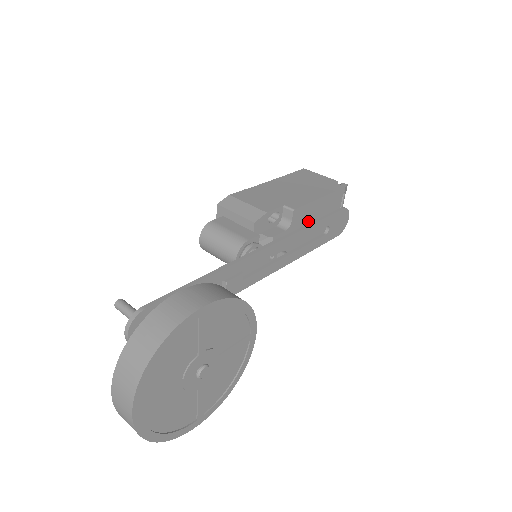
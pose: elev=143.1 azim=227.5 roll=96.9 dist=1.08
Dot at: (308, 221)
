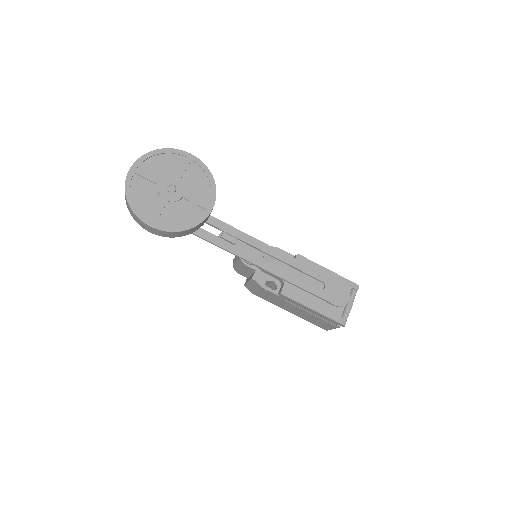
Dot at: (310, 277)
